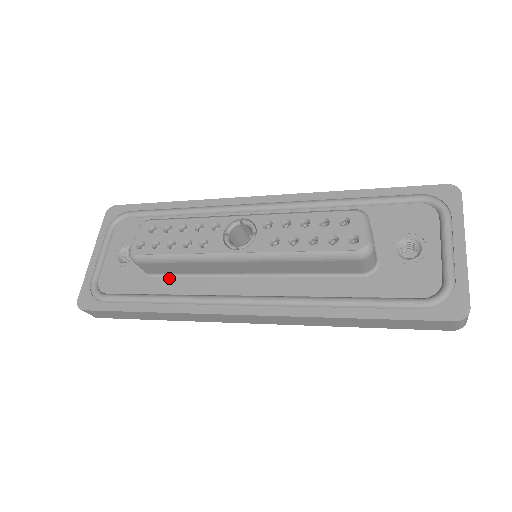
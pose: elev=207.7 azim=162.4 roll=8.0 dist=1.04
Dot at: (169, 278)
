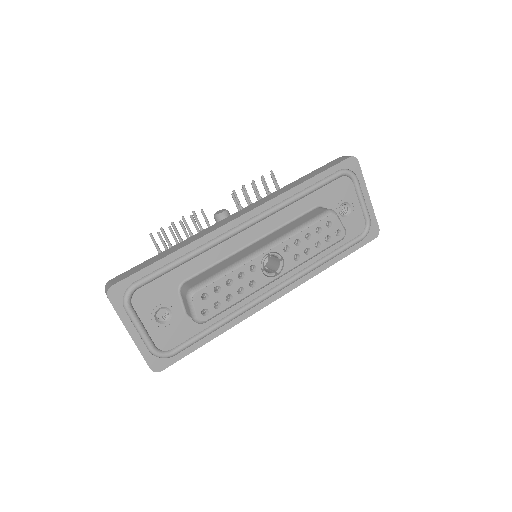
Dot at: occluded
